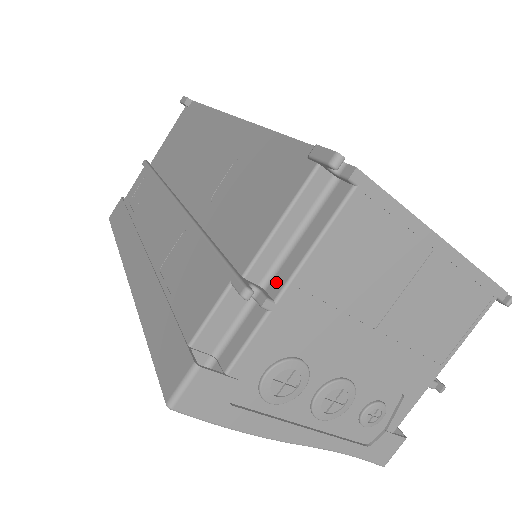
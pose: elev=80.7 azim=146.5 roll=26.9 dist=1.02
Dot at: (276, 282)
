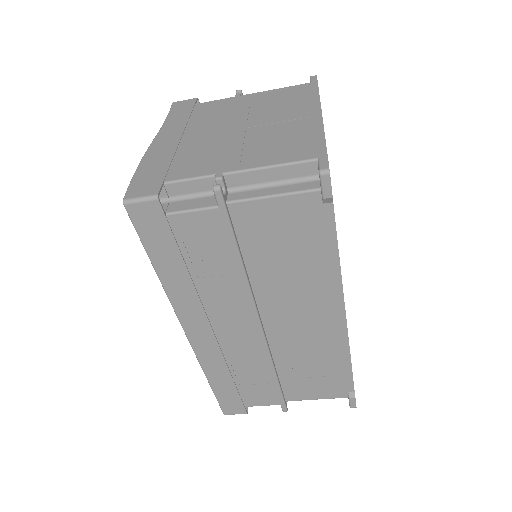
Dot at: occluded
